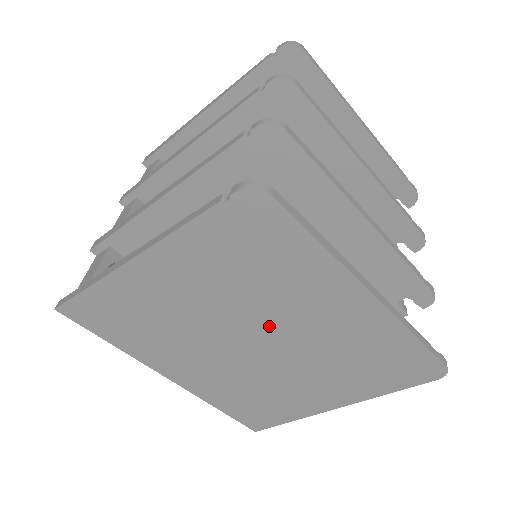
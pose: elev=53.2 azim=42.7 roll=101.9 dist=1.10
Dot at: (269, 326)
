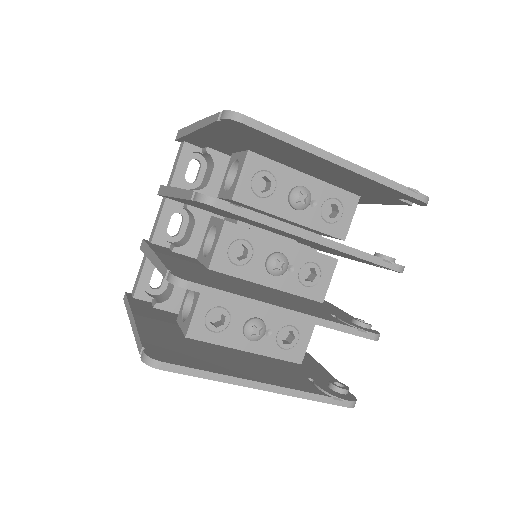
Dot at: occluded
